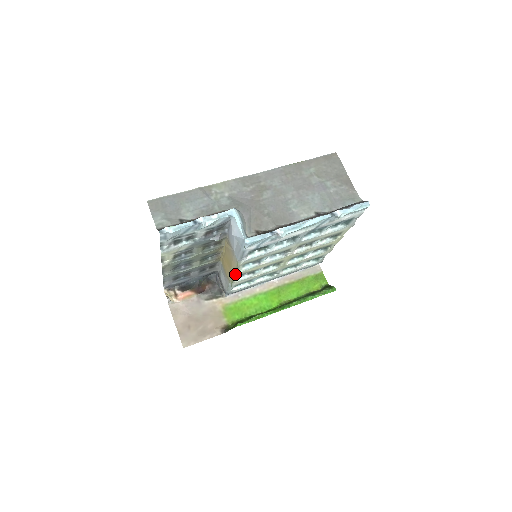
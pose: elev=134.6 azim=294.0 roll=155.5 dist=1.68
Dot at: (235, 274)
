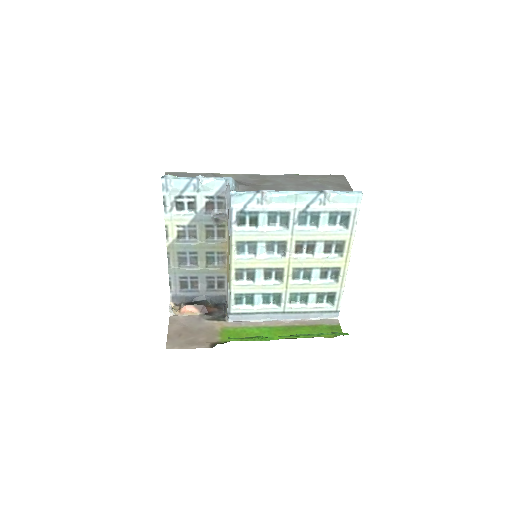
Dot at: (230, 264)
